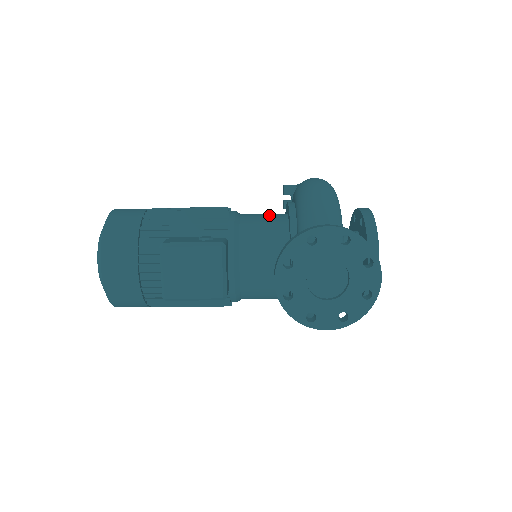
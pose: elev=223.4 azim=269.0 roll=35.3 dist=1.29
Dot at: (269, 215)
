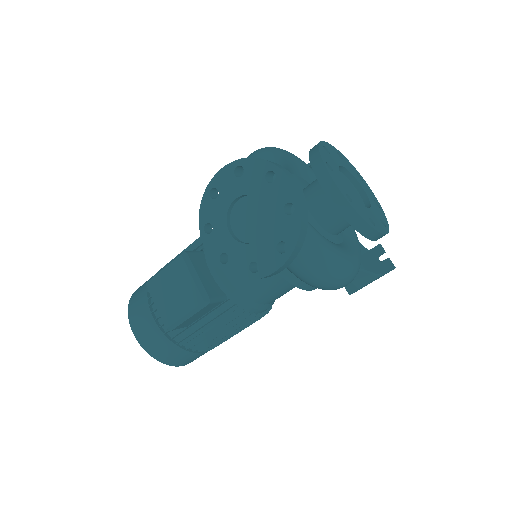
Dot at: occluded
